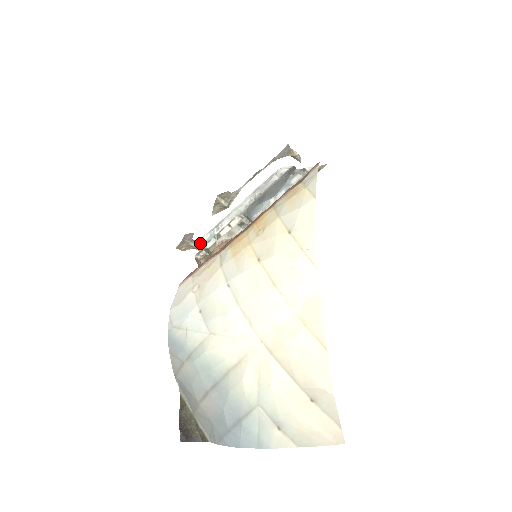
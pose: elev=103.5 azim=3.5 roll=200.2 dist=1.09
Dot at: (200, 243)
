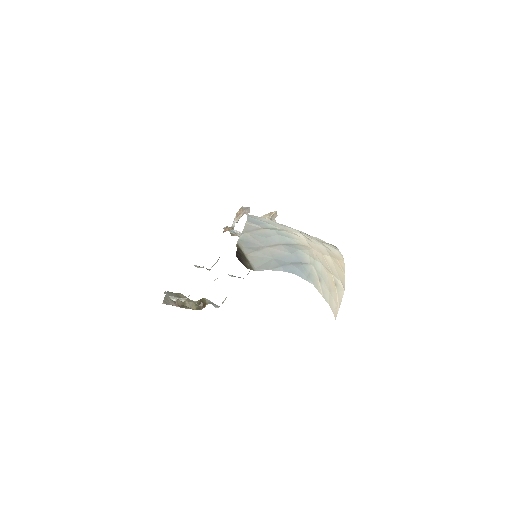
Dot at: (225, 227)
